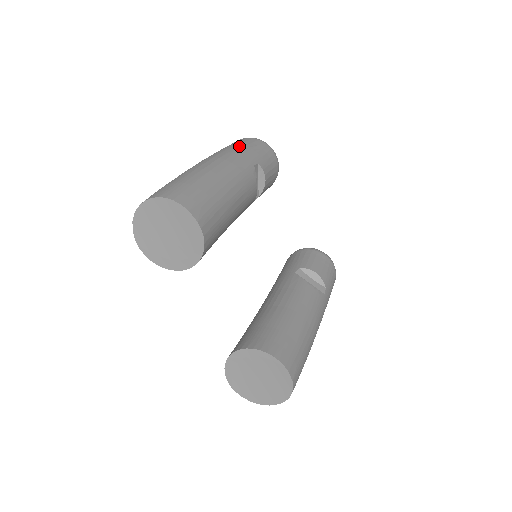
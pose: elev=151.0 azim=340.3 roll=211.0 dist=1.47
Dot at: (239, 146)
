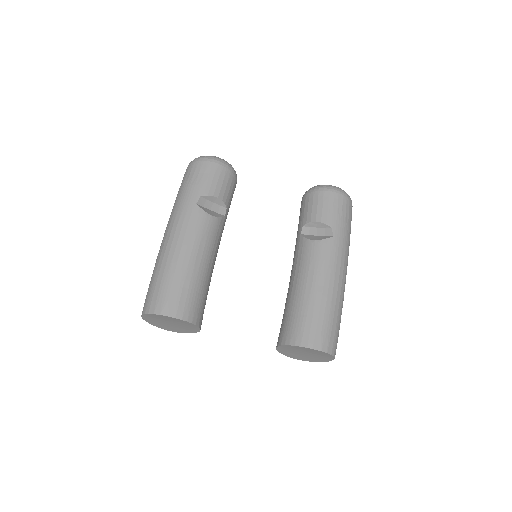
Dot at: (181, 192)
